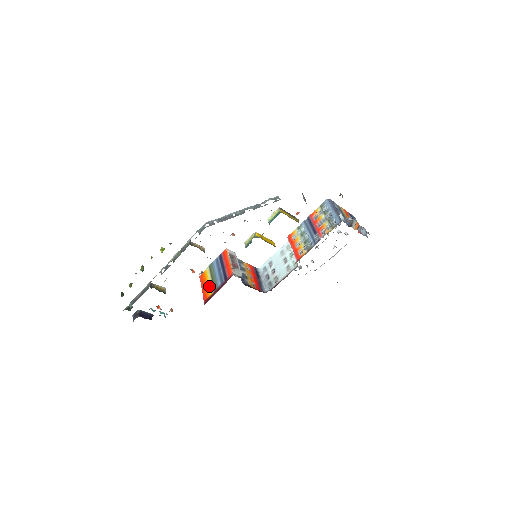
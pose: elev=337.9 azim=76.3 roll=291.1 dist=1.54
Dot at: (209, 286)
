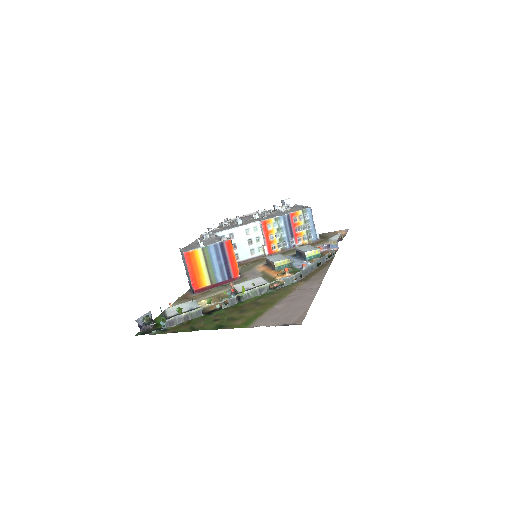
Dot at: (203, 275)
